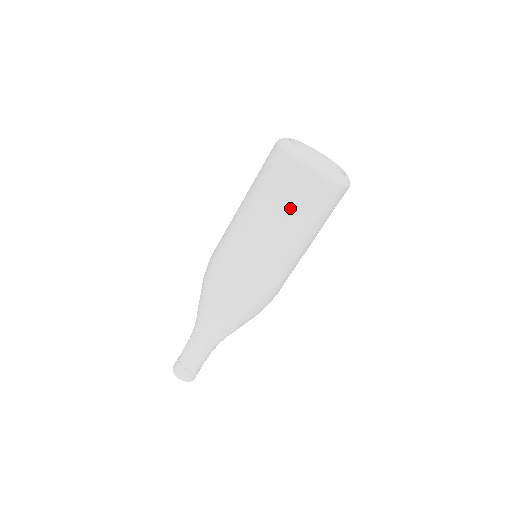
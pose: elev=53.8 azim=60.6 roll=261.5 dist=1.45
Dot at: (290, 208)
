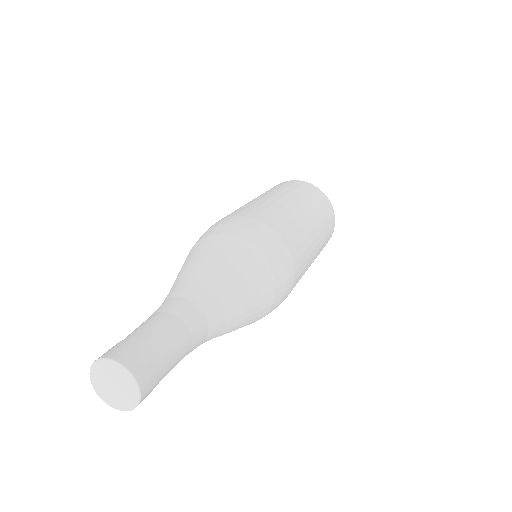
Dot at: (300, 192)
